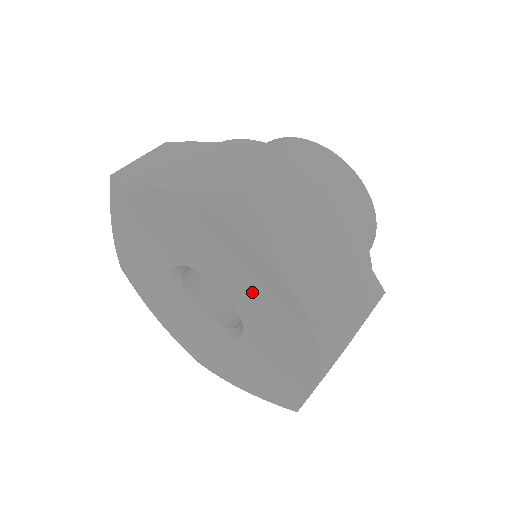
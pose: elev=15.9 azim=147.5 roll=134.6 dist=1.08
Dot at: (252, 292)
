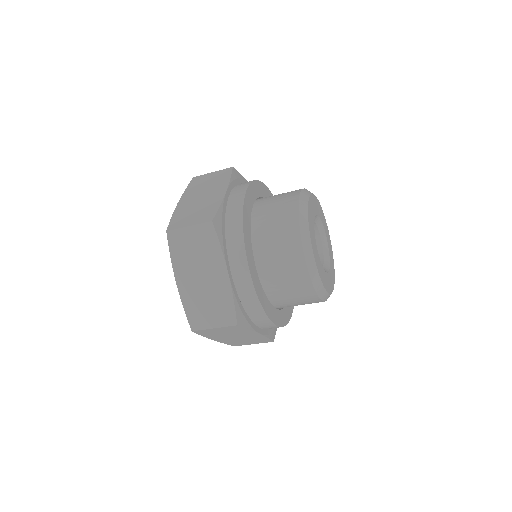
Dot at: occluded
